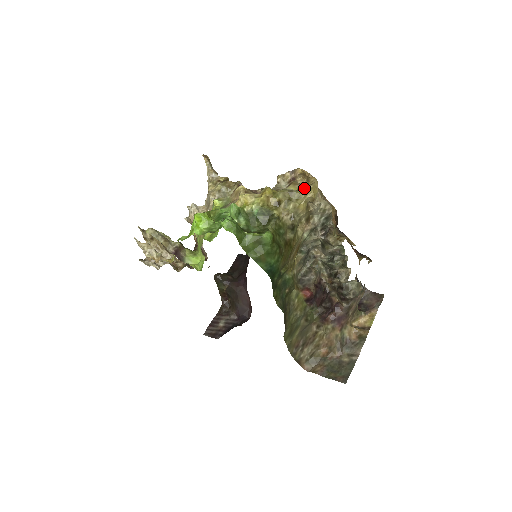
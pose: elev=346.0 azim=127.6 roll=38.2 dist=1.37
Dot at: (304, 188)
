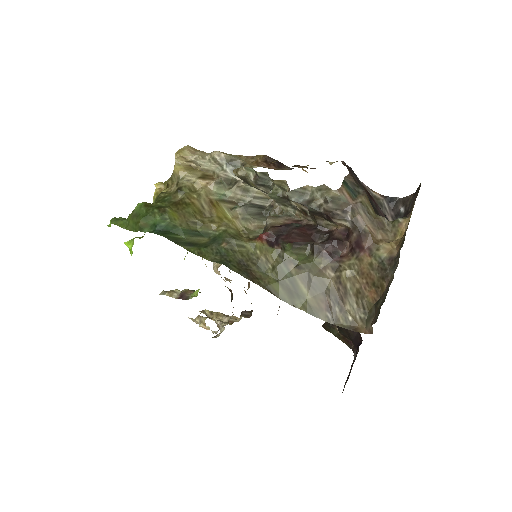
Dot at: occluded
